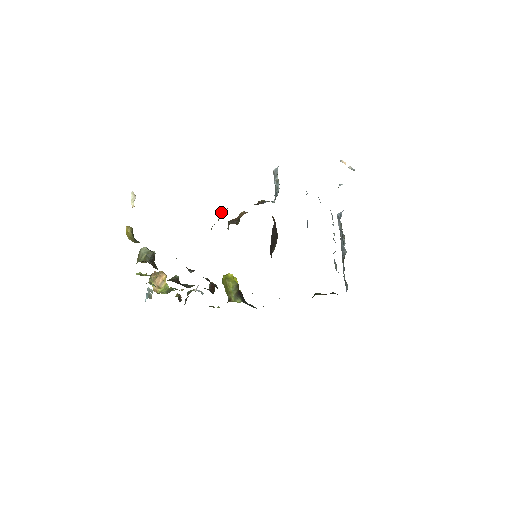
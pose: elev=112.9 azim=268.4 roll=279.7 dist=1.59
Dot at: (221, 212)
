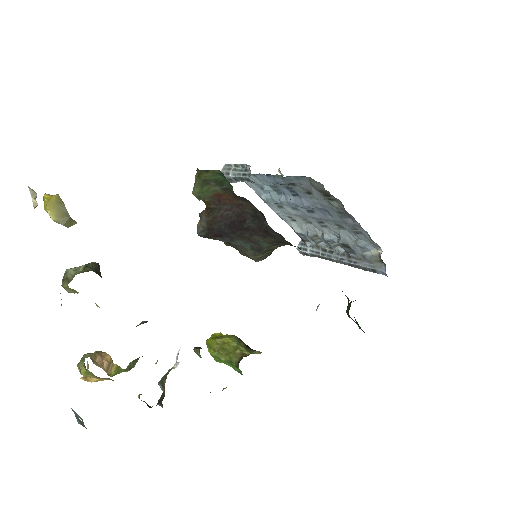
Dot at: occluded
